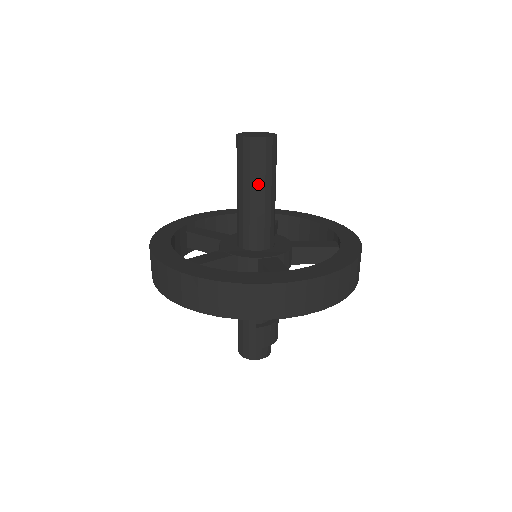
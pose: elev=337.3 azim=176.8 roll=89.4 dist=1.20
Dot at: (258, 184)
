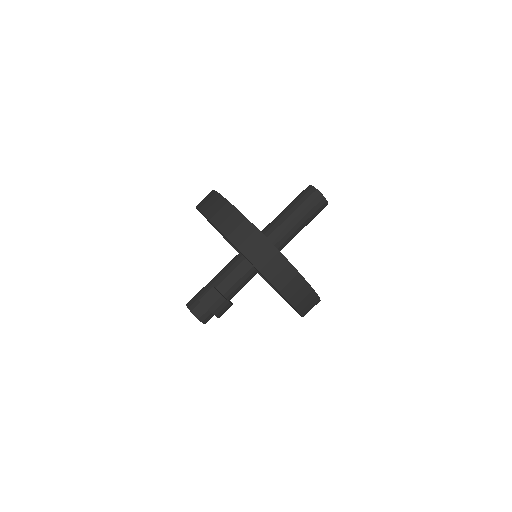
Dot at: (295, 211)
